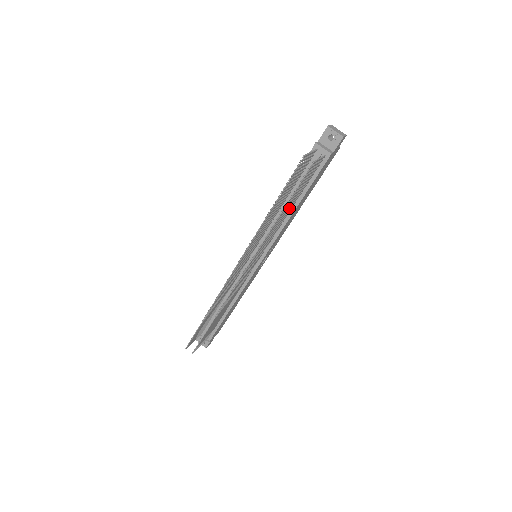
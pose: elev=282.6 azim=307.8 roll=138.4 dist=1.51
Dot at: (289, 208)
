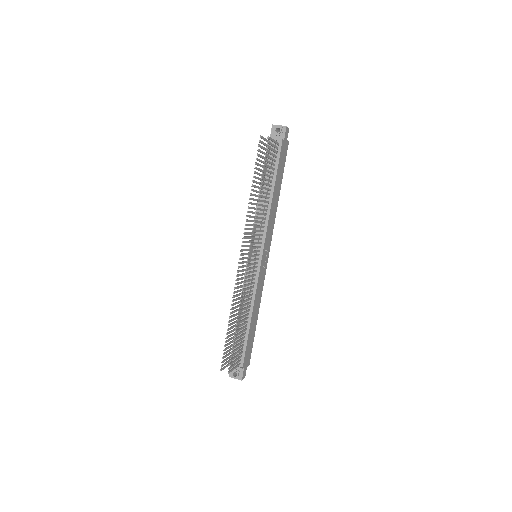
Dot at: (266, 192)
